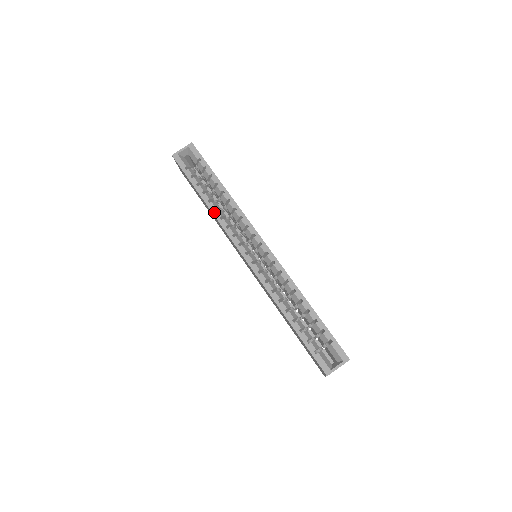
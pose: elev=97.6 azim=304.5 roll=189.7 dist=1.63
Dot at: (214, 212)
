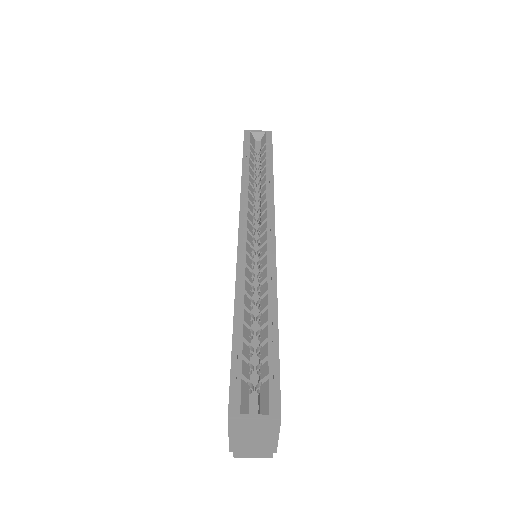
Dot at: (244, 182)
